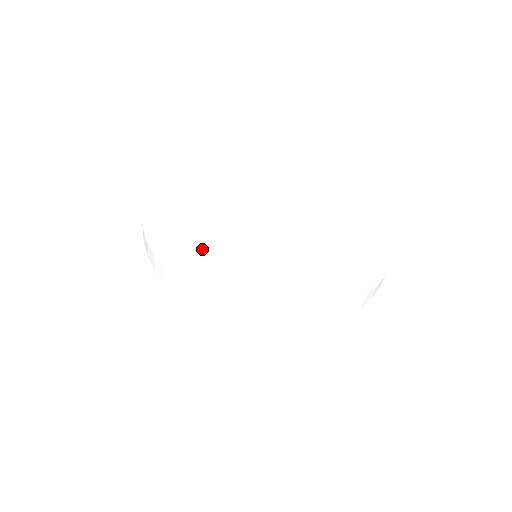
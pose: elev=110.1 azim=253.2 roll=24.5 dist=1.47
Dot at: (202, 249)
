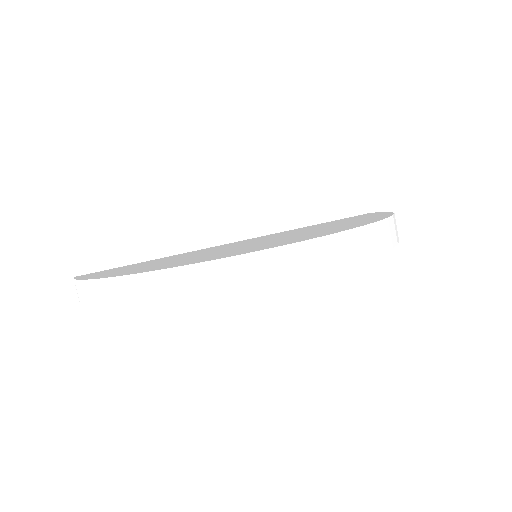
Dot at: (192, 258)
